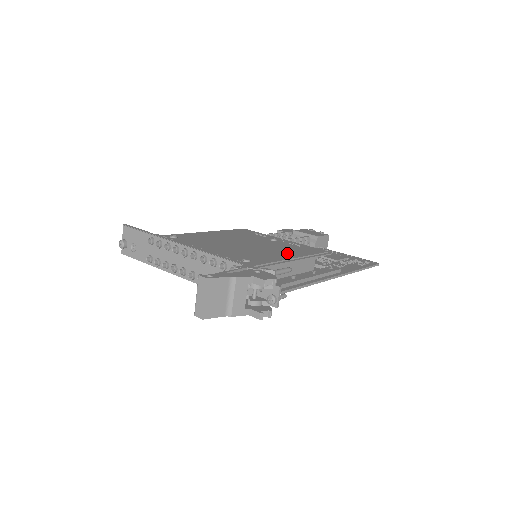
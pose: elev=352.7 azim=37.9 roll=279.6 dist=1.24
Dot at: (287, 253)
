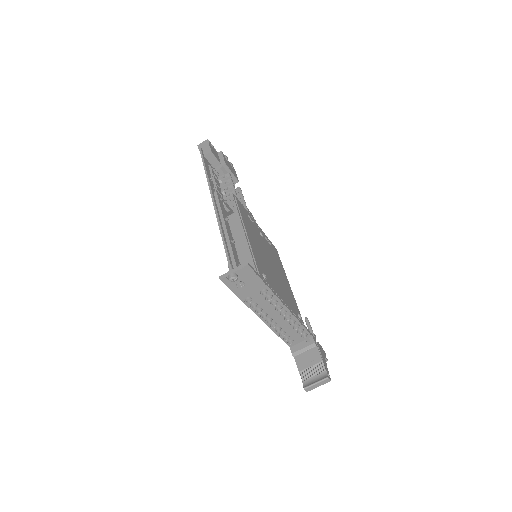
Dot at: (284, 274)
